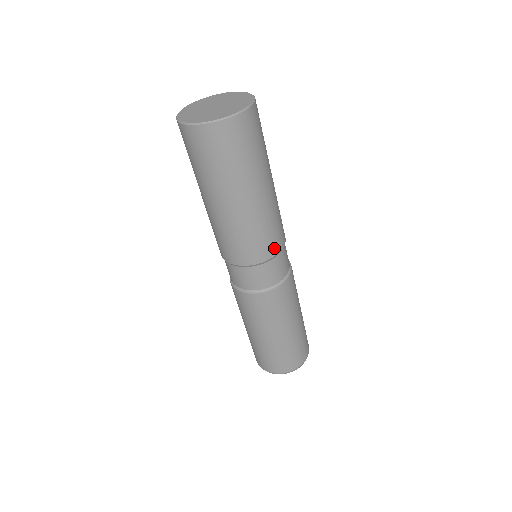
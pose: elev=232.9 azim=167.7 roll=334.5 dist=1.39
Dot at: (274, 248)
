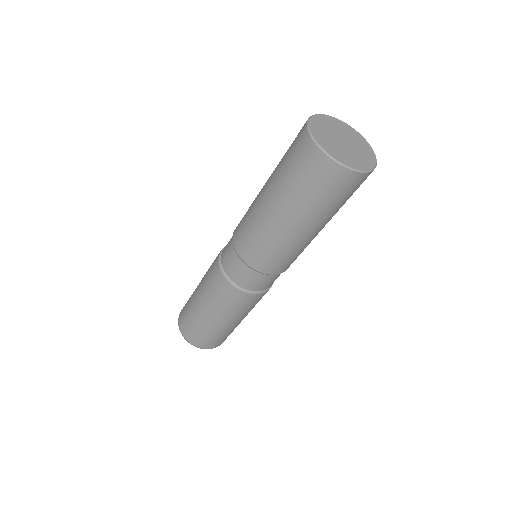
Dot at: (279, 269)
